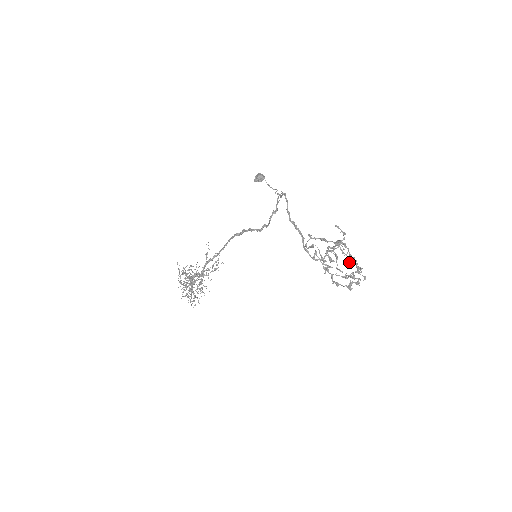
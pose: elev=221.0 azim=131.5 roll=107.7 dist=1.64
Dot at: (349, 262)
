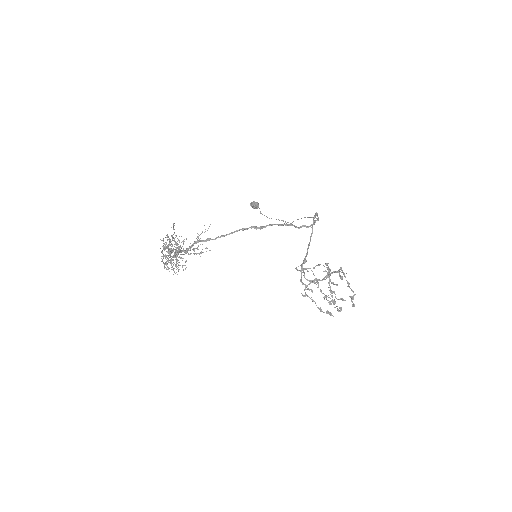
Dot at: occluded
